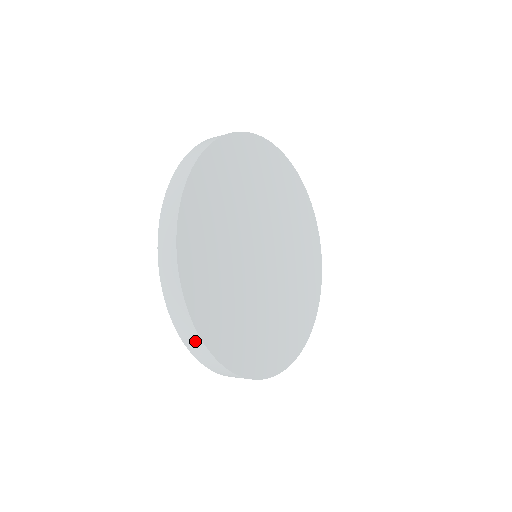
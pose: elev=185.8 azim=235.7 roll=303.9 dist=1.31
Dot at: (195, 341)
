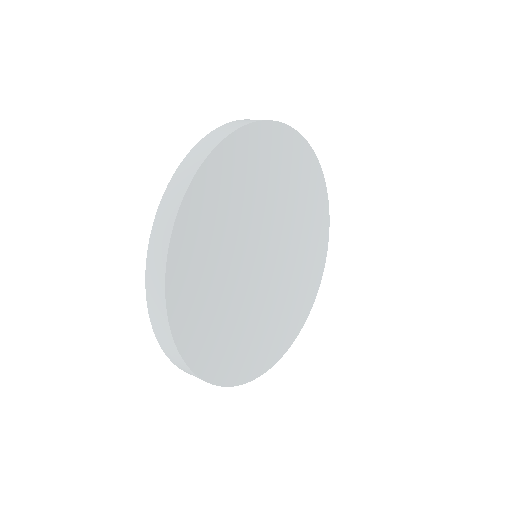
Dot at: (188, 371)
